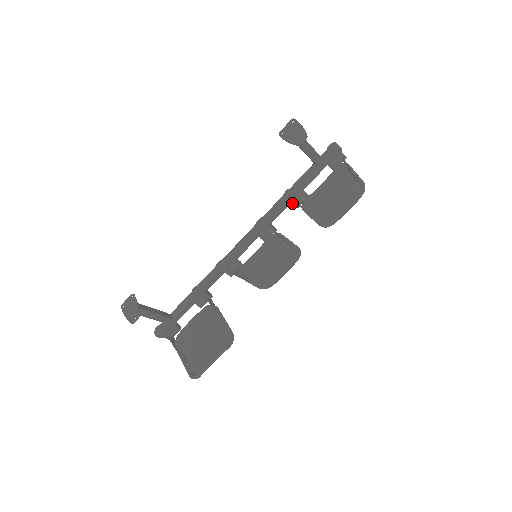
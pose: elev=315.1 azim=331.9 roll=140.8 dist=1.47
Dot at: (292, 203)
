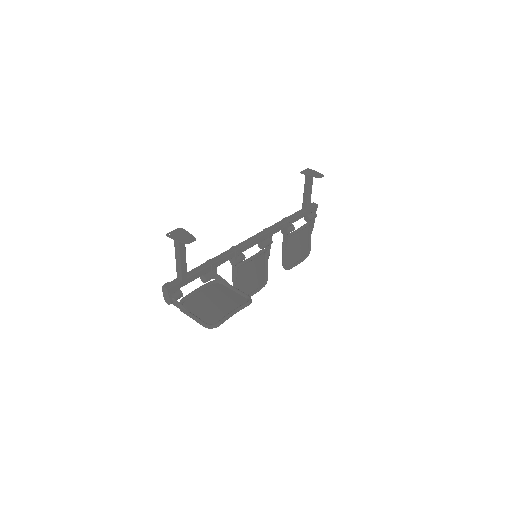
Dot at: (287, 227)
